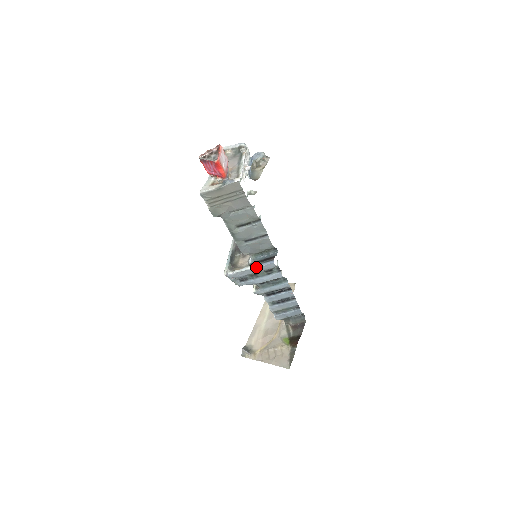
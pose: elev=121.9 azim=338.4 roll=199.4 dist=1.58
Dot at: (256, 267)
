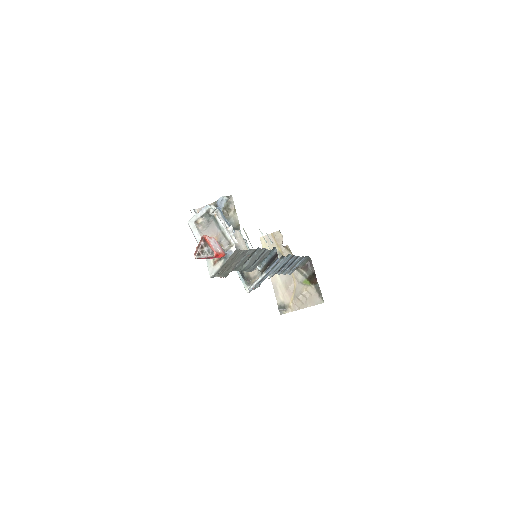
Dot at: (268, 271)
